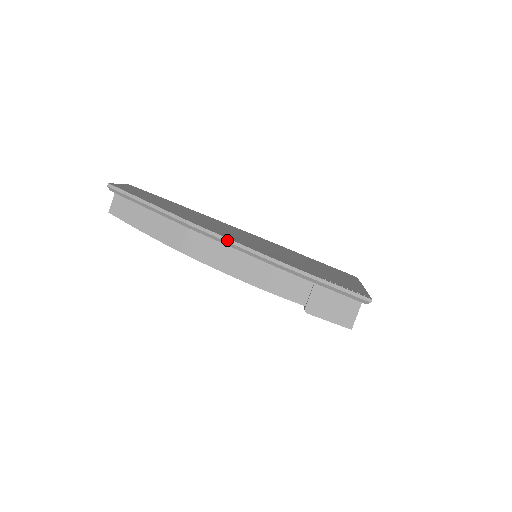
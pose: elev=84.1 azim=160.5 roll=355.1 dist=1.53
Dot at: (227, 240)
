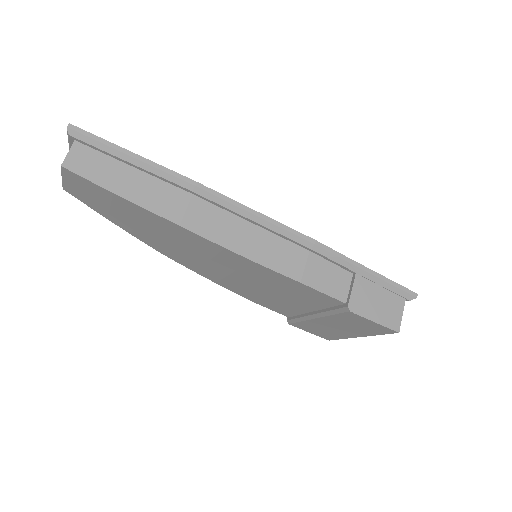
Dot at: (251, 211)
